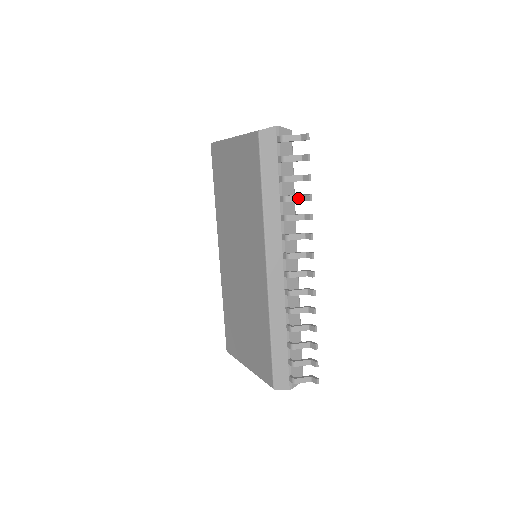
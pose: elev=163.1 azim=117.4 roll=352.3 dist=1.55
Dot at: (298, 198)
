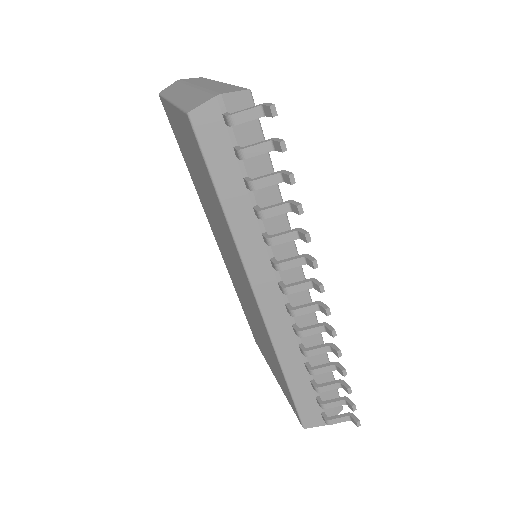
Dot at: (281, 209)
